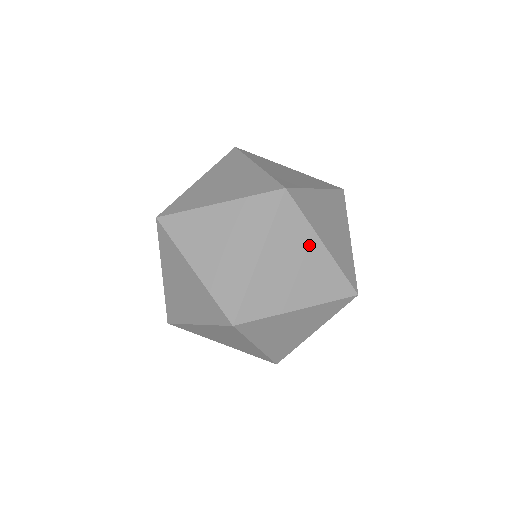
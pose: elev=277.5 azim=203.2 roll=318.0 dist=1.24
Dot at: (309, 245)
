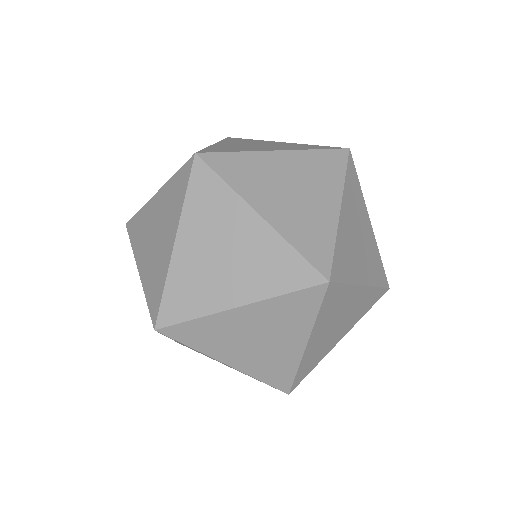
Dot at: (351, 298)
